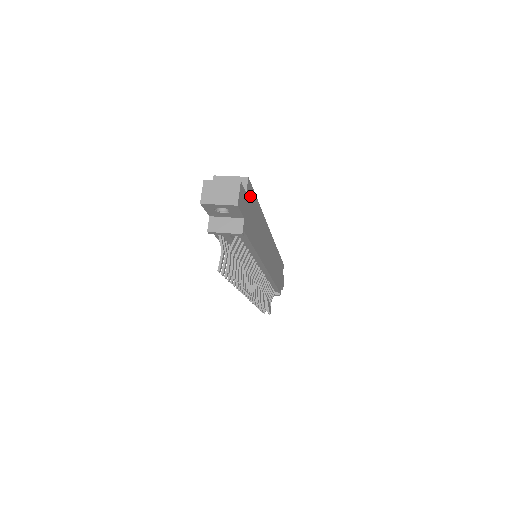
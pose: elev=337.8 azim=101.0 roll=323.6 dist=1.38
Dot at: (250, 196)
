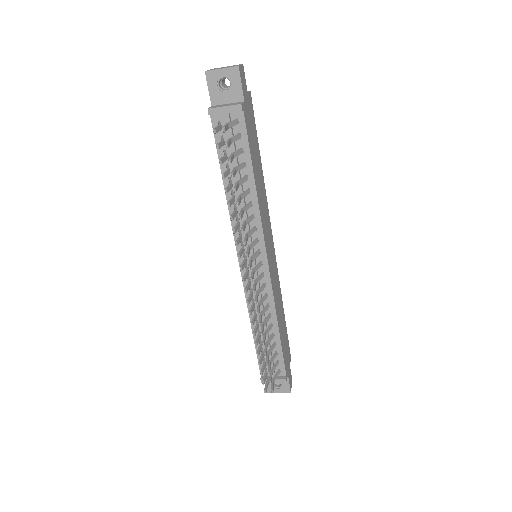
Dot at: (251, 112)
